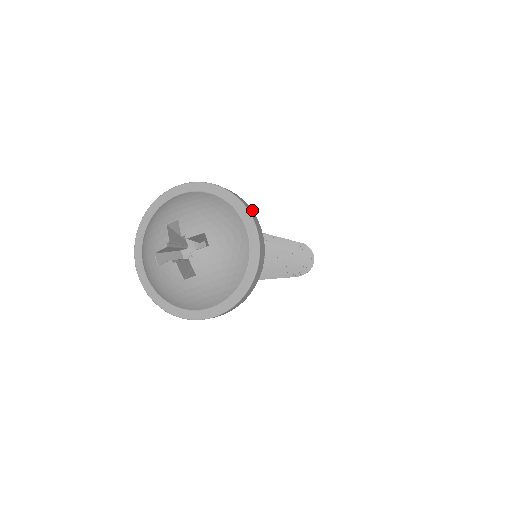
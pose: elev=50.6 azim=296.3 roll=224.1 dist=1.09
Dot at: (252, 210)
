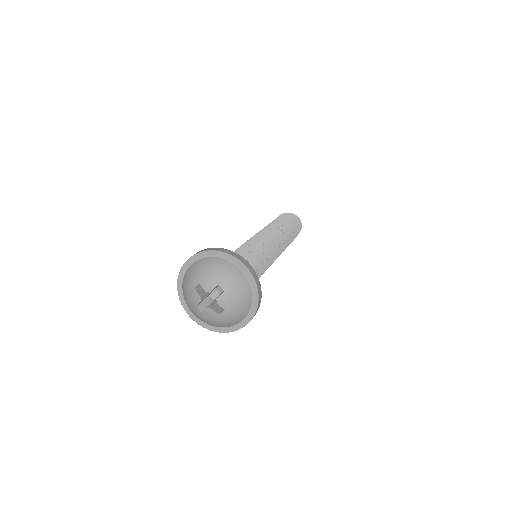
Dot at: (238, 254)
